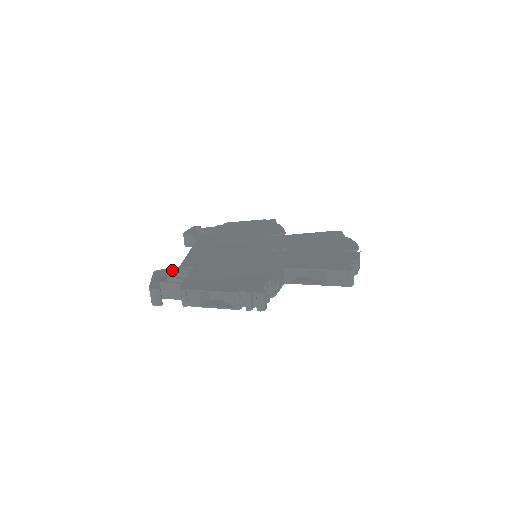
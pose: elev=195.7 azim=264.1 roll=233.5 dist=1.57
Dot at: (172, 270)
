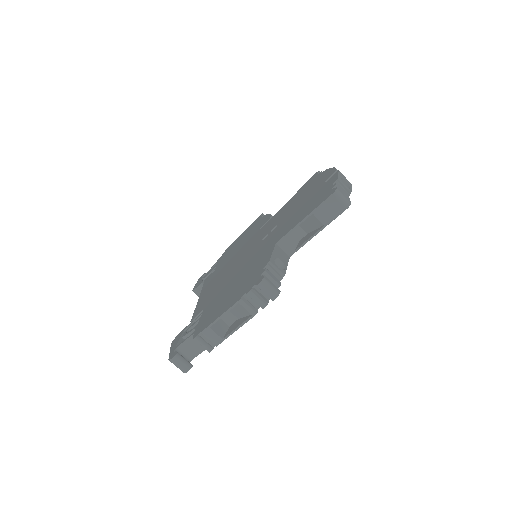
Dot at: (185, 328)
